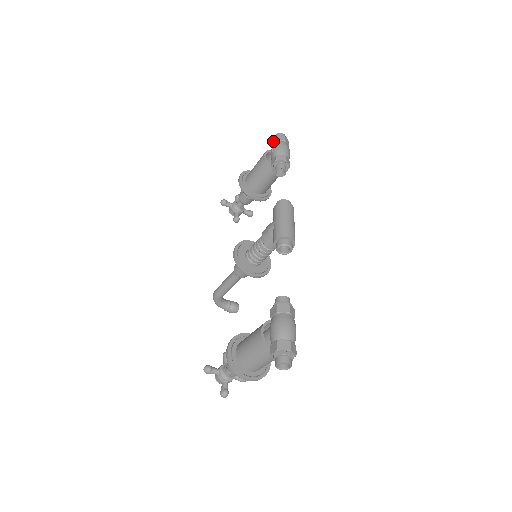
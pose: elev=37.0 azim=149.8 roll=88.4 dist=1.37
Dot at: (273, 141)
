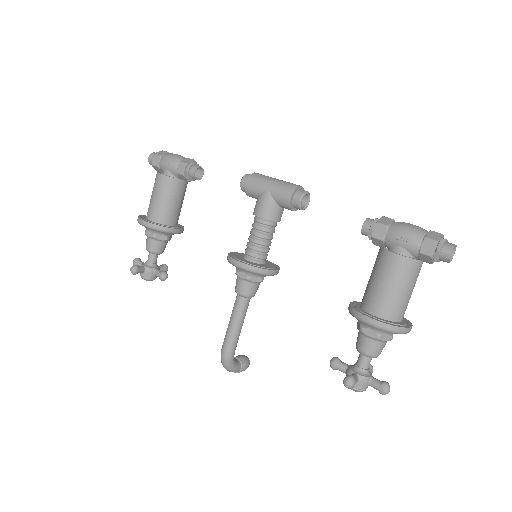
Dot at: (156, 160)
